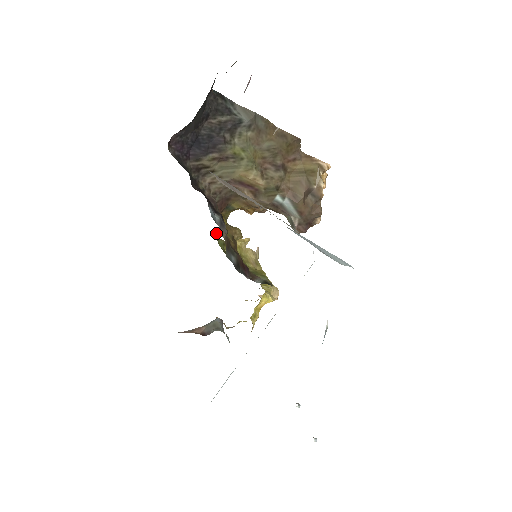
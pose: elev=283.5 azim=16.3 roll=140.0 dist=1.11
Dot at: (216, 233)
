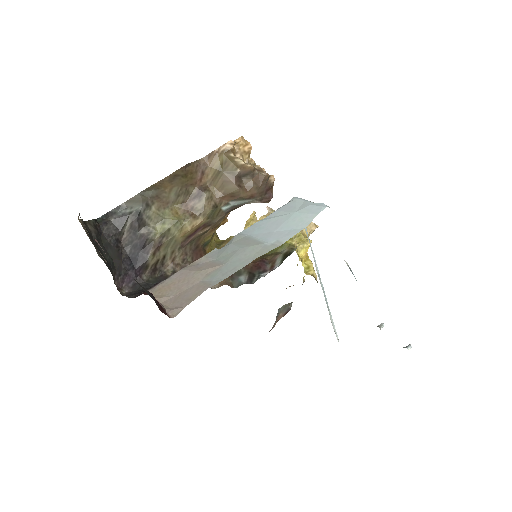
Dot at: occluded
